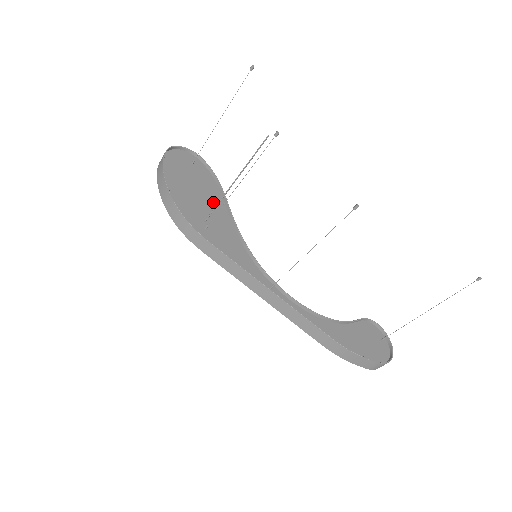
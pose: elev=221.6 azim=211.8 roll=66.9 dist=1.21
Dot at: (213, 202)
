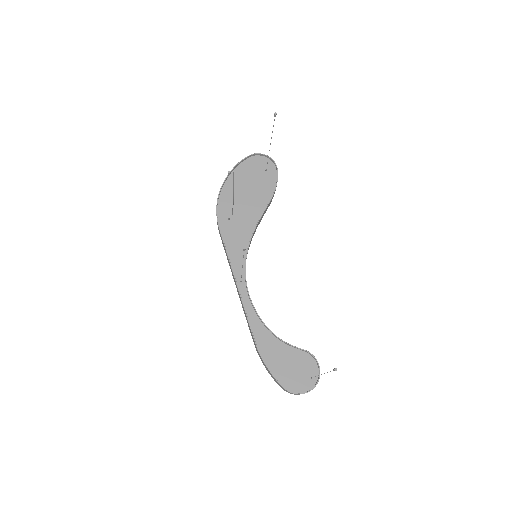
Dot at: (255, 204)
